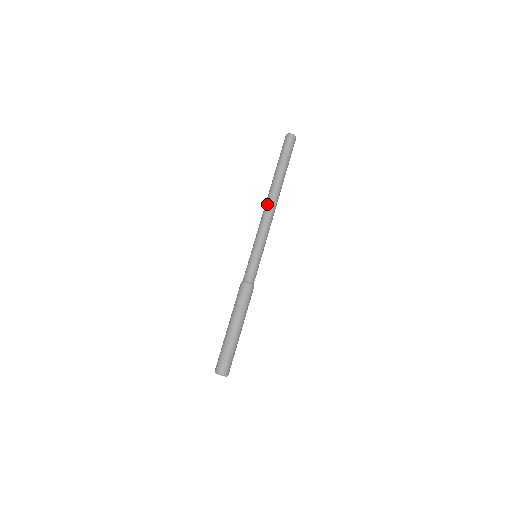
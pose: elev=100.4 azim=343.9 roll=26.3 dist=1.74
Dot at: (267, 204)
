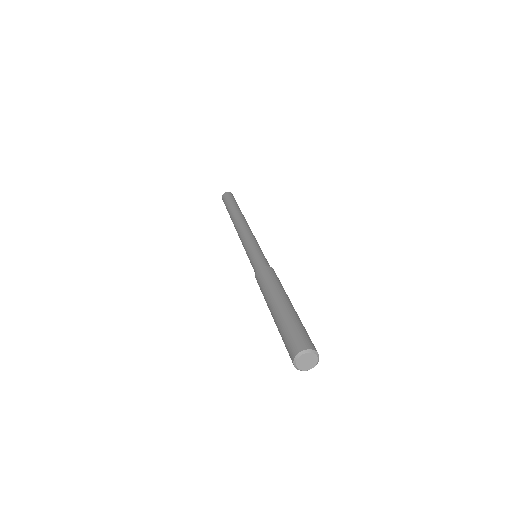
Dot at: (243, 221)
